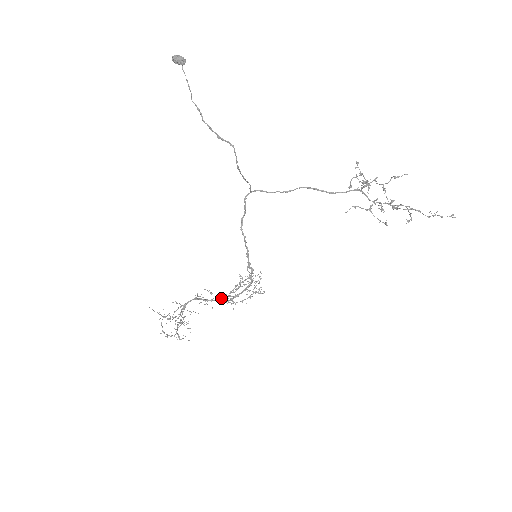
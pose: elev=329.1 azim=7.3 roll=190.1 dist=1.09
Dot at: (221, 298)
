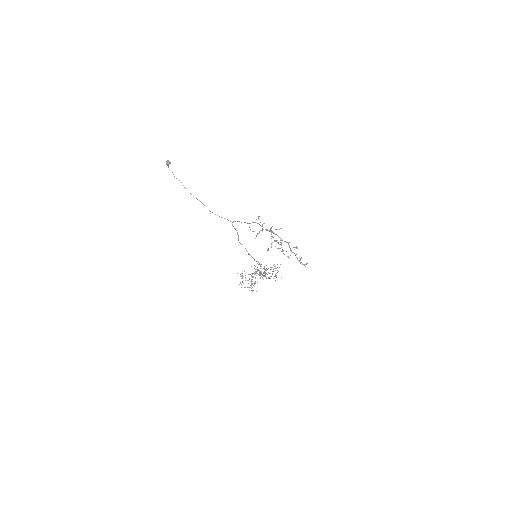
Dot at: (260, 274)
